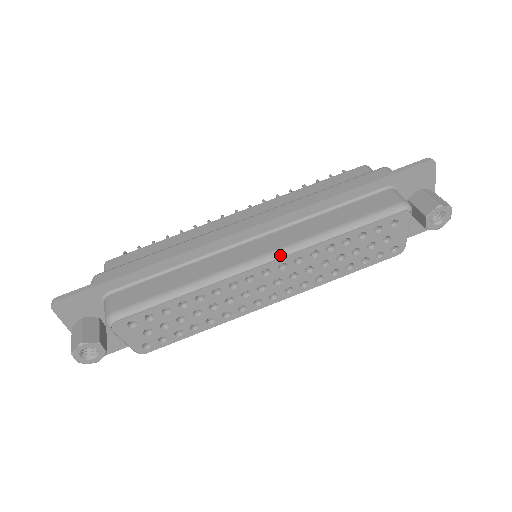
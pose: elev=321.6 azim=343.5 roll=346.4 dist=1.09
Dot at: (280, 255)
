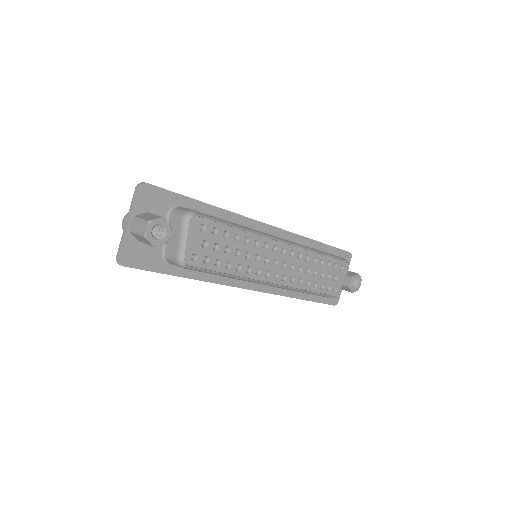
Dot at: (293, 244)
